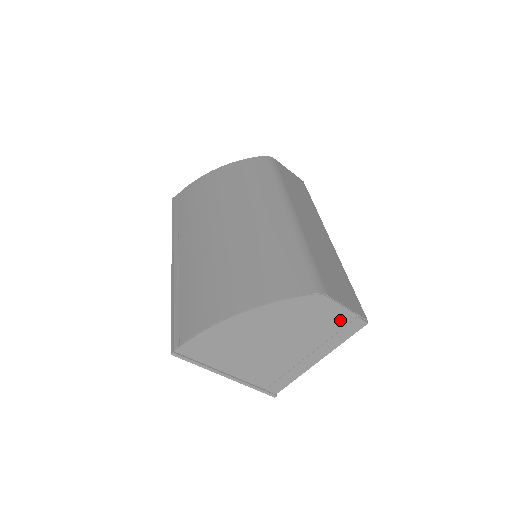
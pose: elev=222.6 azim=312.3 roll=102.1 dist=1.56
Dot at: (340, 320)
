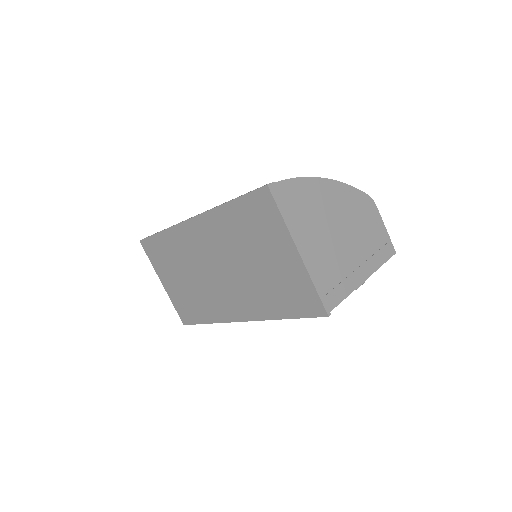
Dot at: (381, 236)
